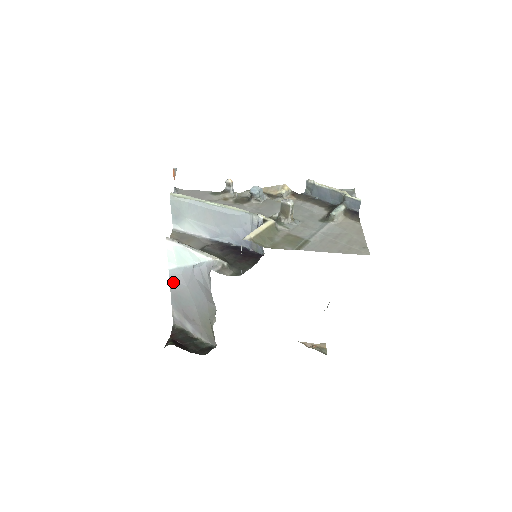
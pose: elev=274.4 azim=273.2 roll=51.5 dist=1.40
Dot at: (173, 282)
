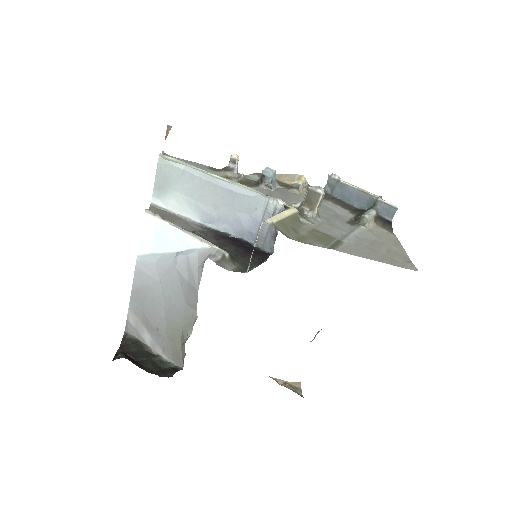
Dot at: (140, 273)
